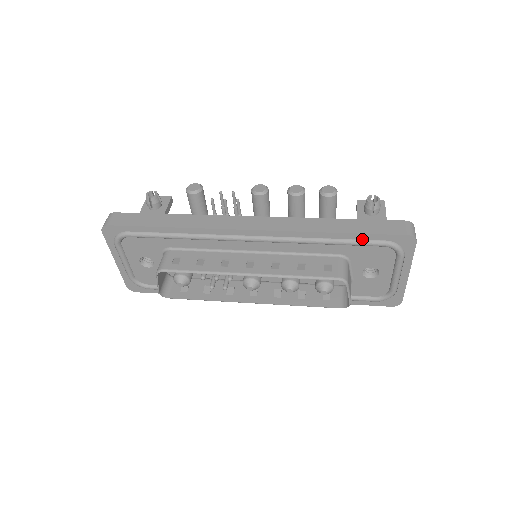
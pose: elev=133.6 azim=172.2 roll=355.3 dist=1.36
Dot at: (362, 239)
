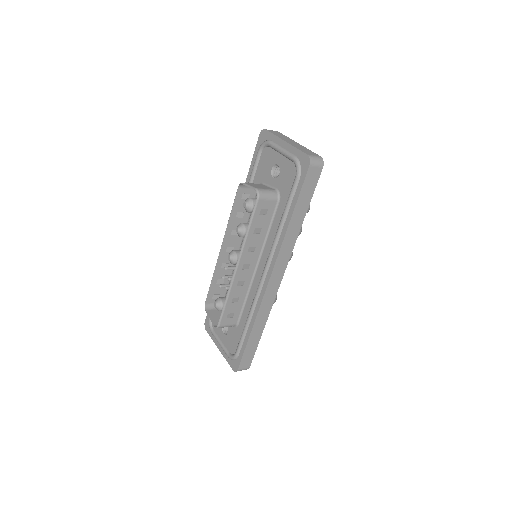
Dot at: (253, 167)
